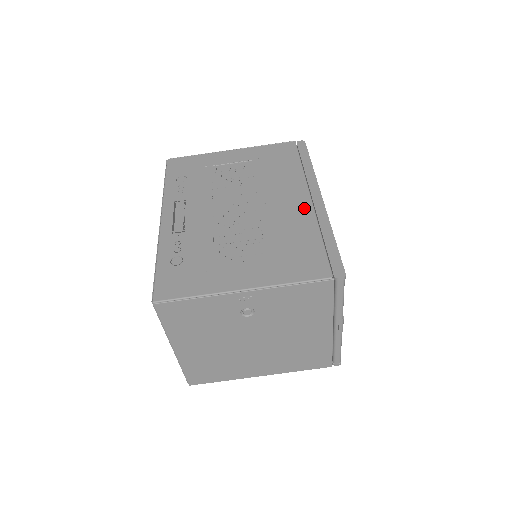
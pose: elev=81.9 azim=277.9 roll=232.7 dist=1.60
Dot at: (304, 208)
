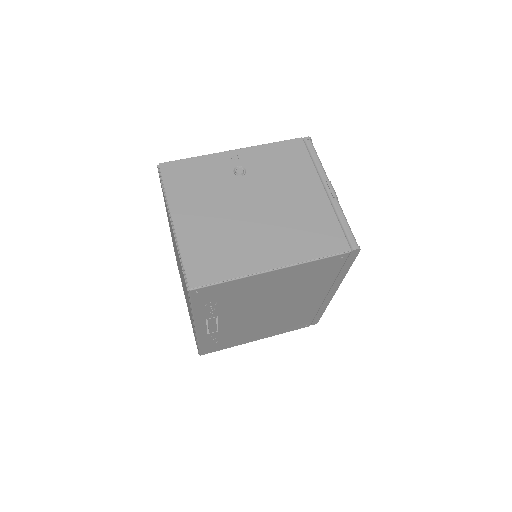
Dot at: occluded
